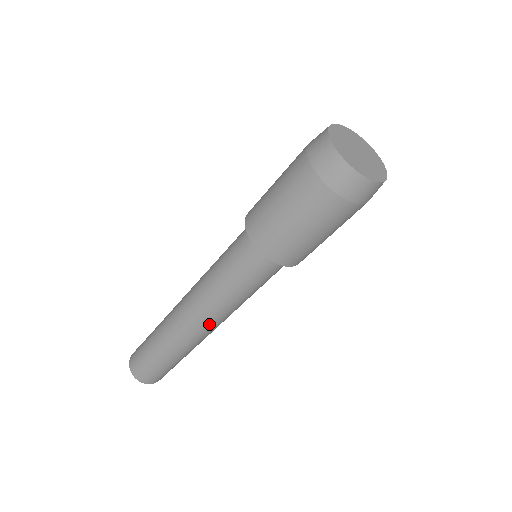
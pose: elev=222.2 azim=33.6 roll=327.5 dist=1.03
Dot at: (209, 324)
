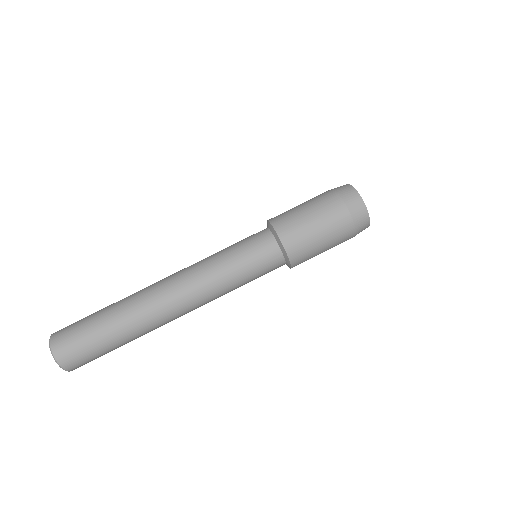
Dot at: (180, 281)
